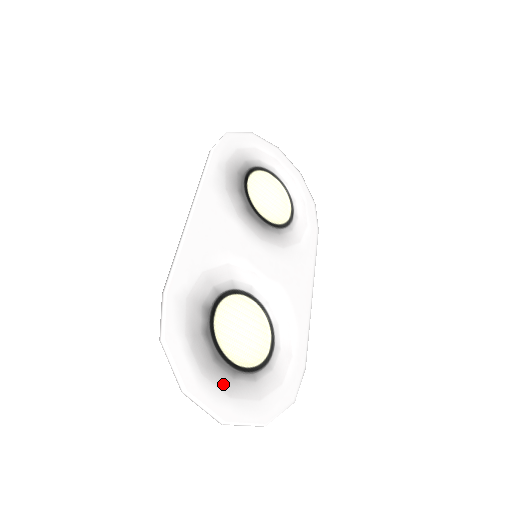
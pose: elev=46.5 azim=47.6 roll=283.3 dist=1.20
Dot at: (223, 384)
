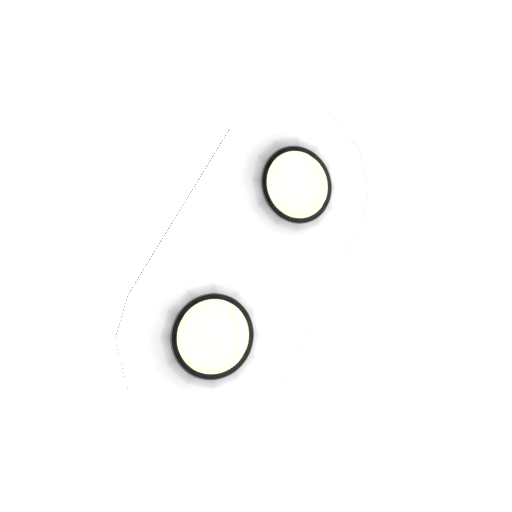
Dot at: (173, 387)
